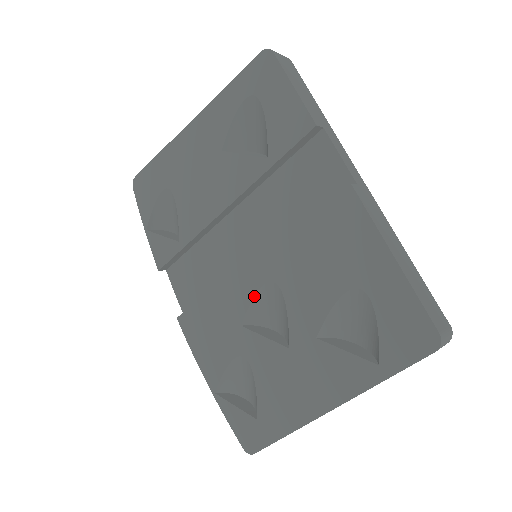
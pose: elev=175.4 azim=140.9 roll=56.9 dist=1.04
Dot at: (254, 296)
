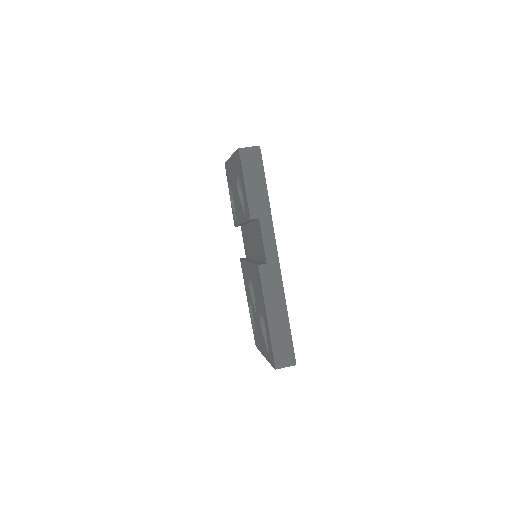
Dot at: (250, 280)
